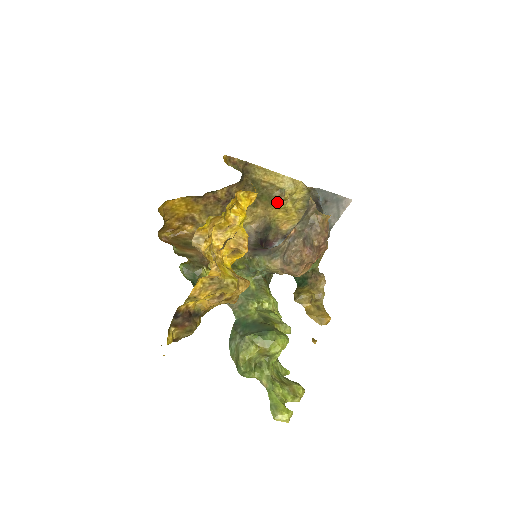
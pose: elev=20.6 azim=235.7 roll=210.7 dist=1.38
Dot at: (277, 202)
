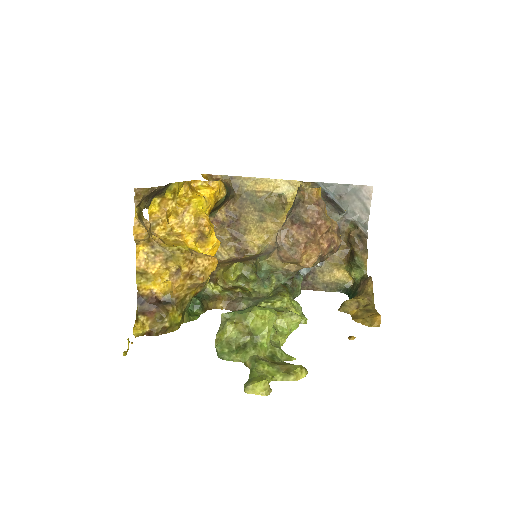
Dot at: (283, 210)
